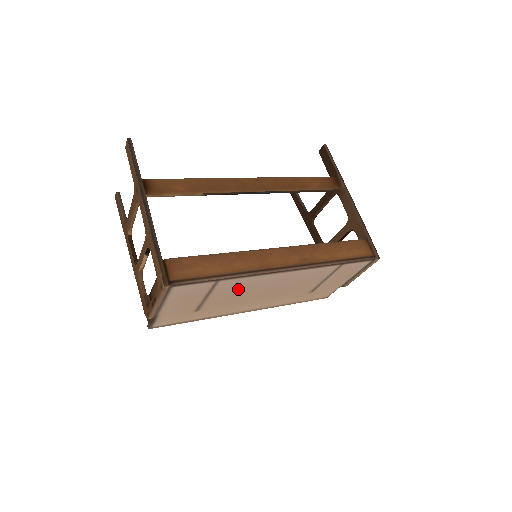
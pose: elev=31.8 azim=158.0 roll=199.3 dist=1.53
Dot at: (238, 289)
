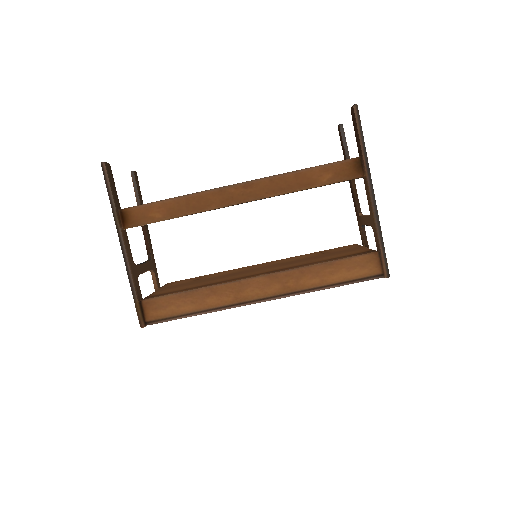
Dot at: occluded
